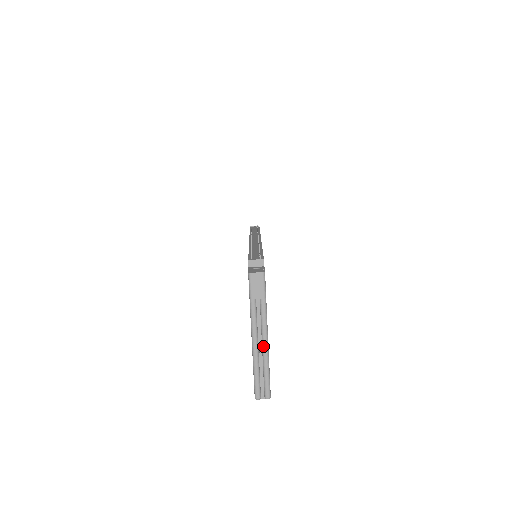
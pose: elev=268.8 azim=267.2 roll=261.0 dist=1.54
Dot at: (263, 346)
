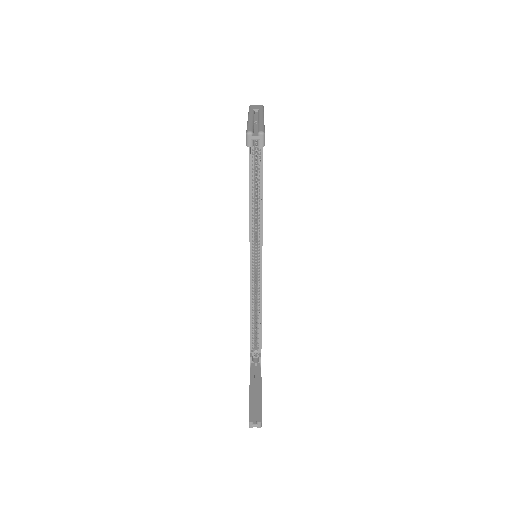
Dot at: (259, 119)
